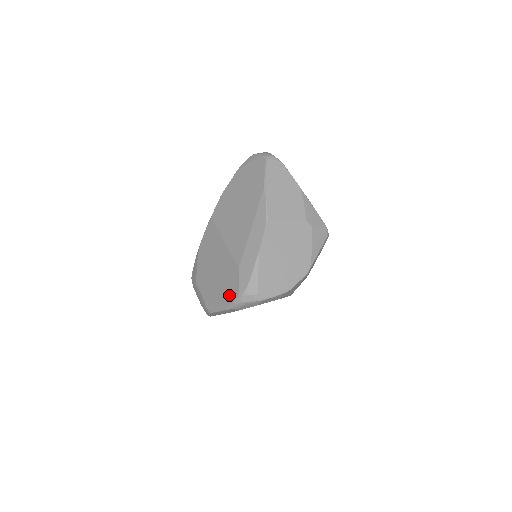
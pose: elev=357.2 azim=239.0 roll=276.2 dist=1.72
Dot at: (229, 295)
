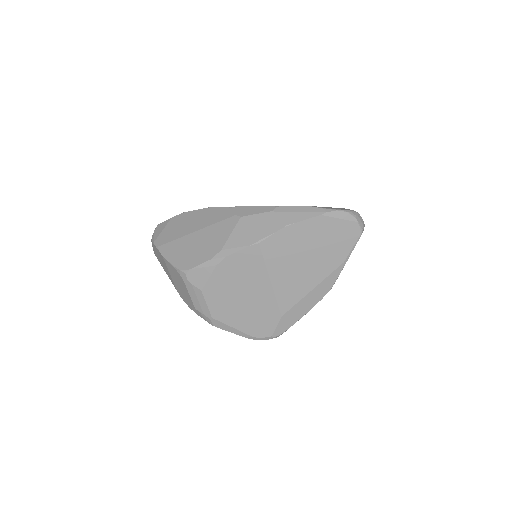
Dot at: (256, 330)
